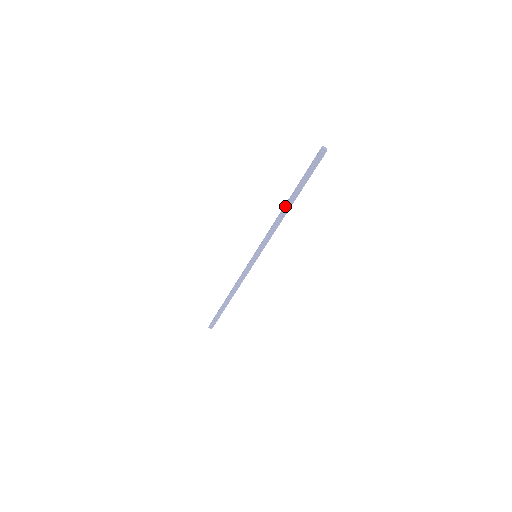
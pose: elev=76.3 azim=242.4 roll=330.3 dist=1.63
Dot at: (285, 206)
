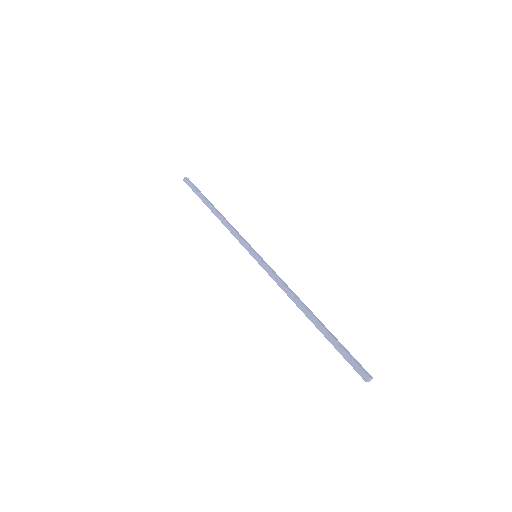
Dot at: occluded
